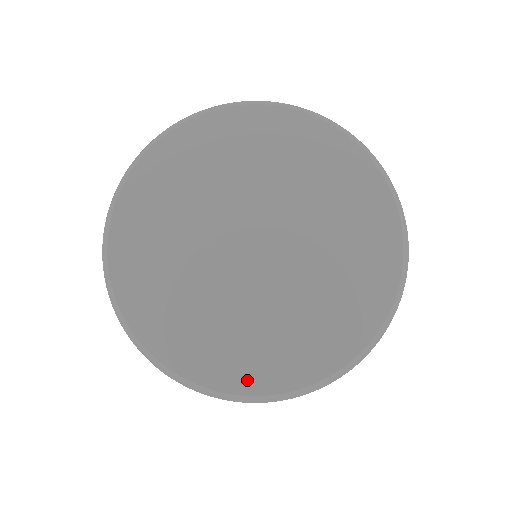
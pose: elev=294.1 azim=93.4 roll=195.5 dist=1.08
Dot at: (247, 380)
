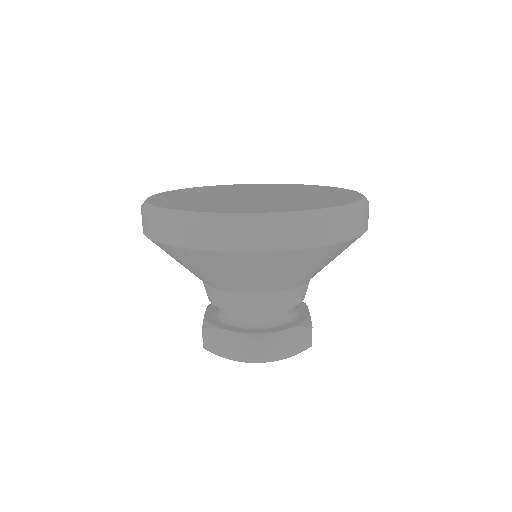
Dot at: (197, 209)
